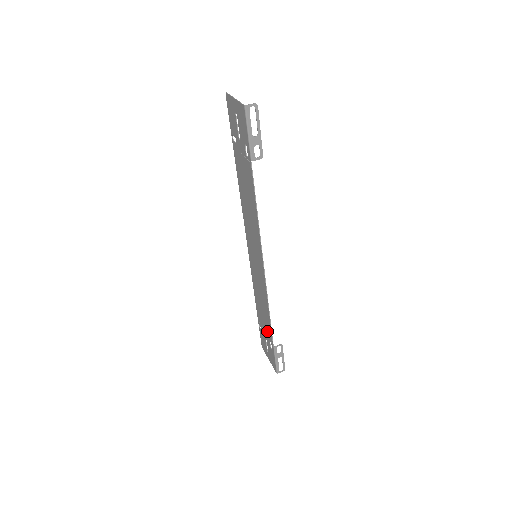
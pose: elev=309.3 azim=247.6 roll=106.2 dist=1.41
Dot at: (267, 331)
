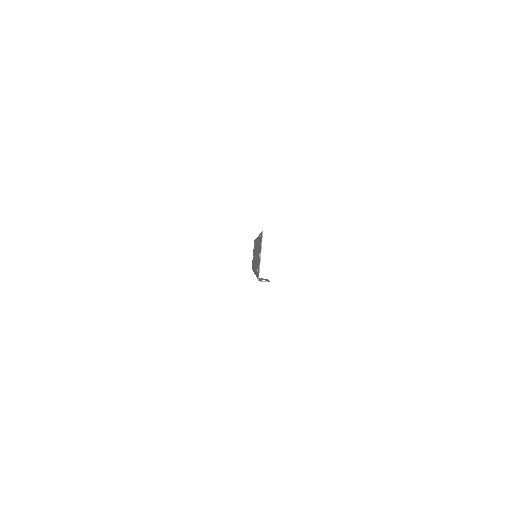
Dot at: occluded
